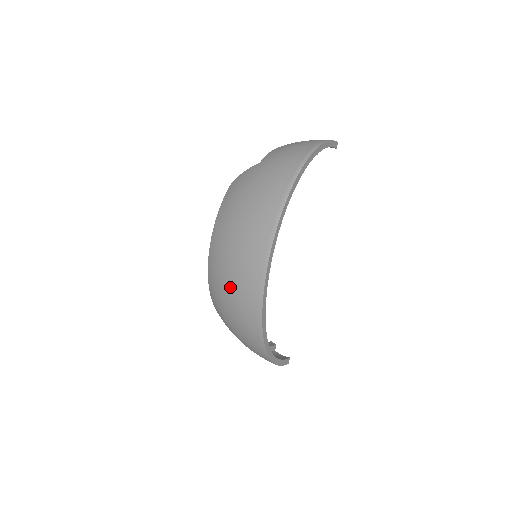
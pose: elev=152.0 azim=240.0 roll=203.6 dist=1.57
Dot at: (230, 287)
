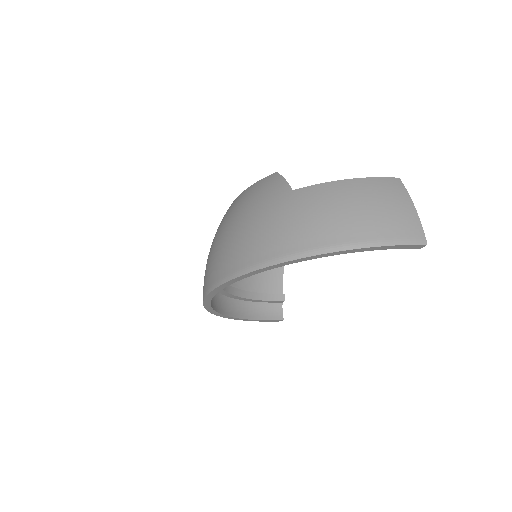
Dot at: occluded
